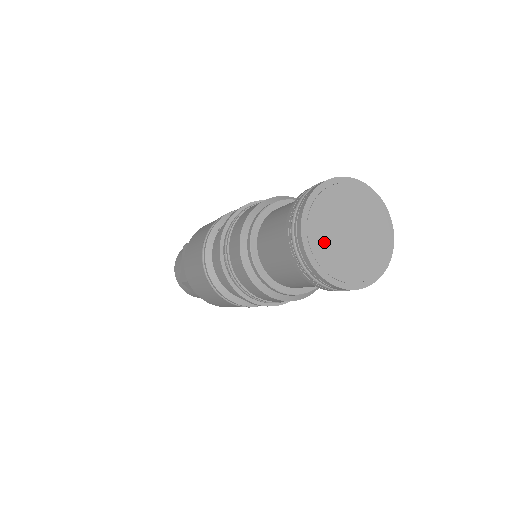
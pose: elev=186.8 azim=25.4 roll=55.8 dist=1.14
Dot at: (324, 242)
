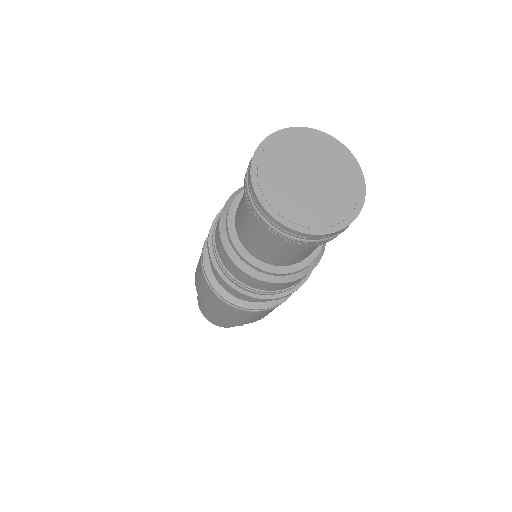
Dot at: (284, 196)
